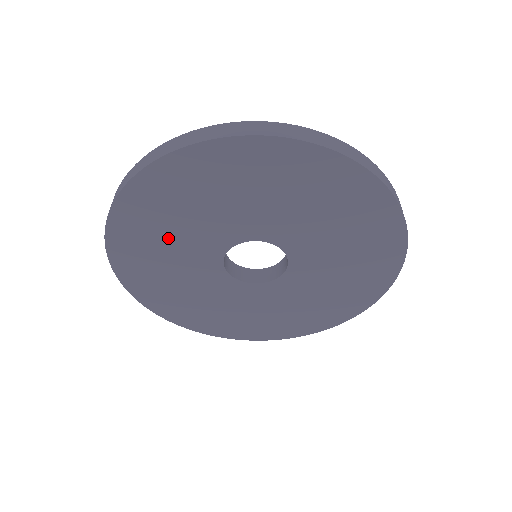
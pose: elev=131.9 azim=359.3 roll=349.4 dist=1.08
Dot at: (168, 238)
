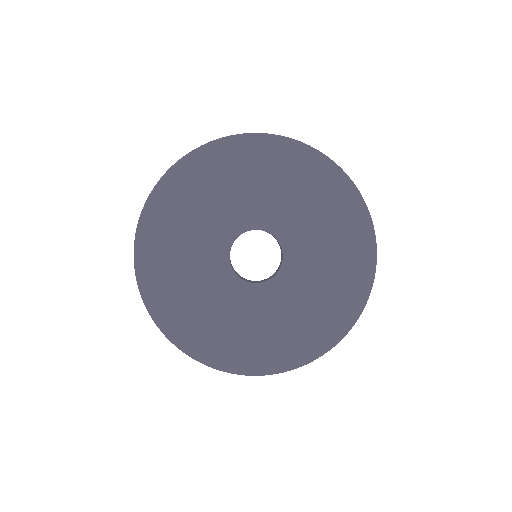
Dot at: (192, 217)
